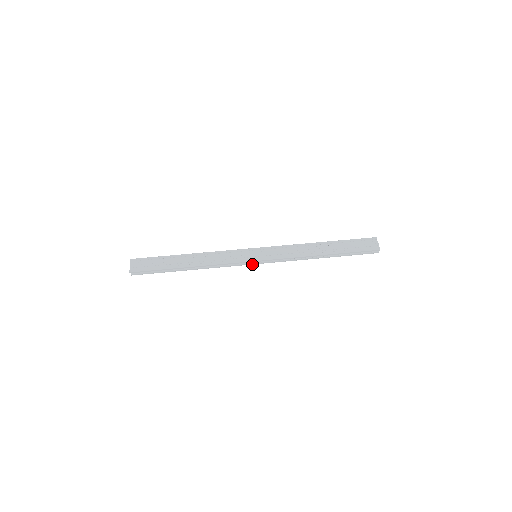
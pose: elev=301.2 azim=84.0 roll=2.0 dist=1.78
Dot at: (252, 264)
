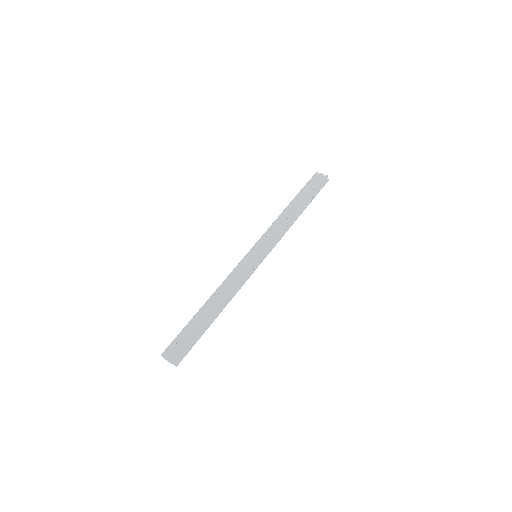
Dot at: occluded
